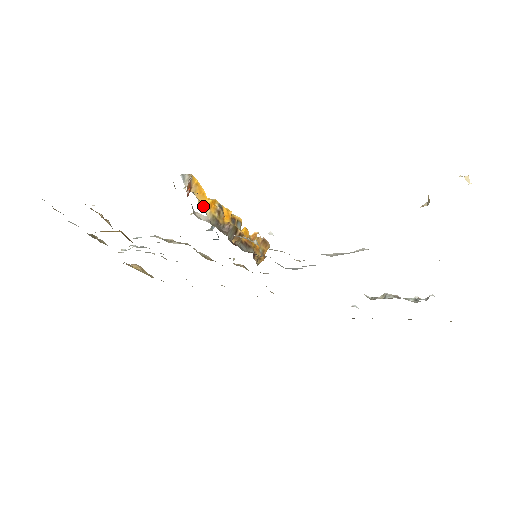
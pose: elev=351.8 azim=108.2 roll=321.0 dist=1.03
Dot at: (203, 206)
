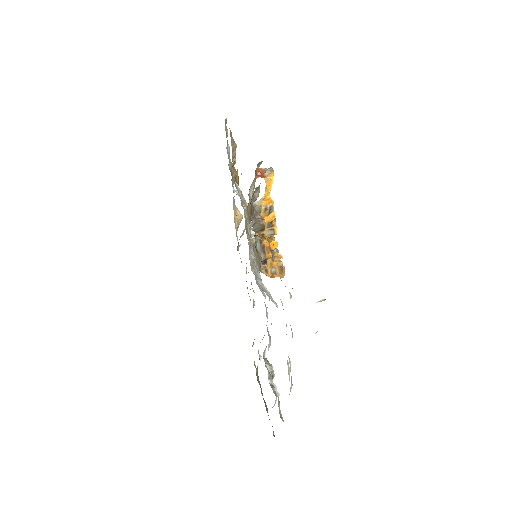
Dot at: (265, 197)
